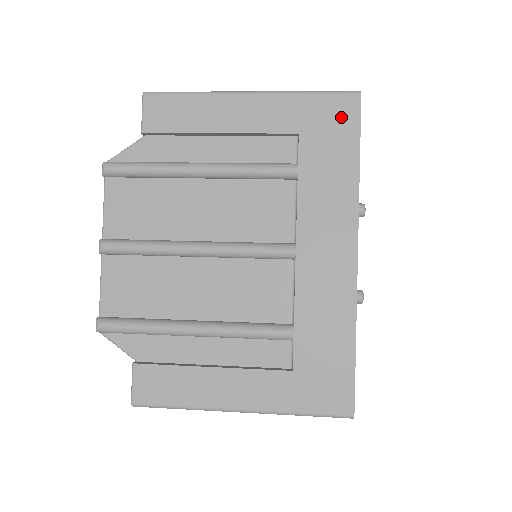
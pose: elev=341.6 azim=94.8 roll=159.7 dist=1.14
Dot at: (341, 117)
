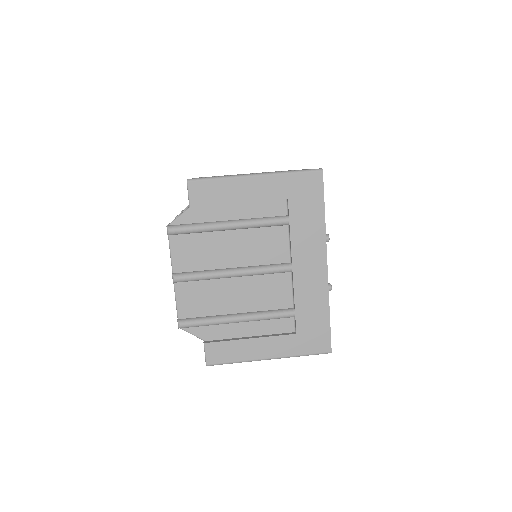
Dot at: (312, 186)
